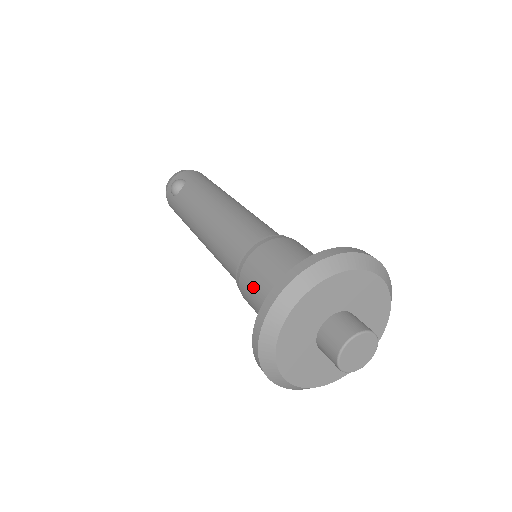
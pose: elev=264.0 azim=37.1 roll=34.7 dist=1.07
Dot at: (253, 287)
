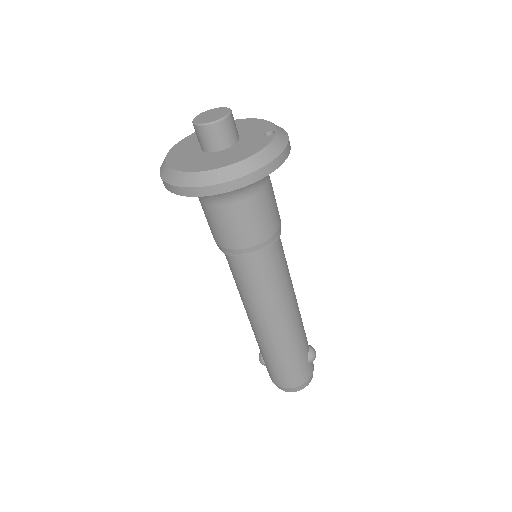
Dot at: (207, 221)
